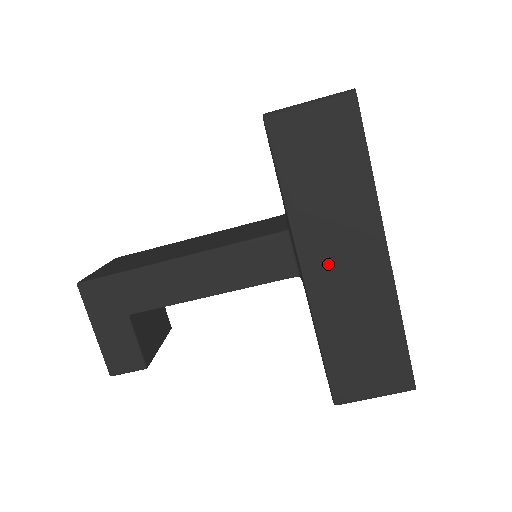
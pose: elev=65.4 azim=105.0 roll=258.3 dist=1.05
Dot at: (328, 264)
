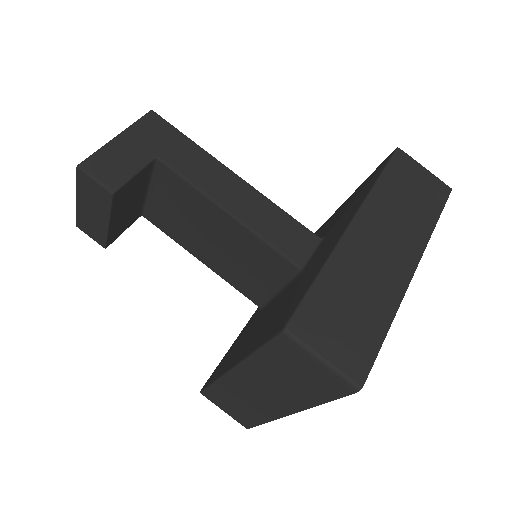
Dot at: (372, 235)
